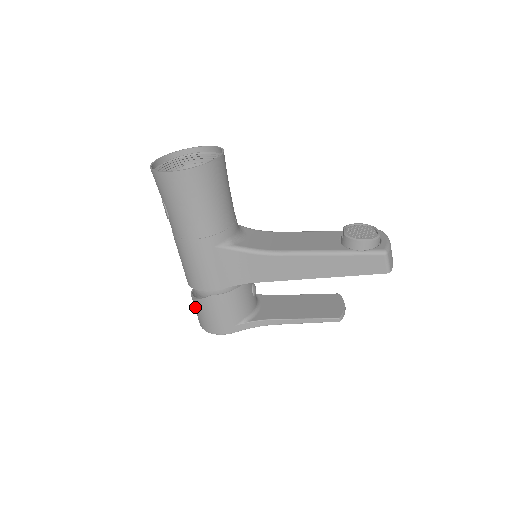
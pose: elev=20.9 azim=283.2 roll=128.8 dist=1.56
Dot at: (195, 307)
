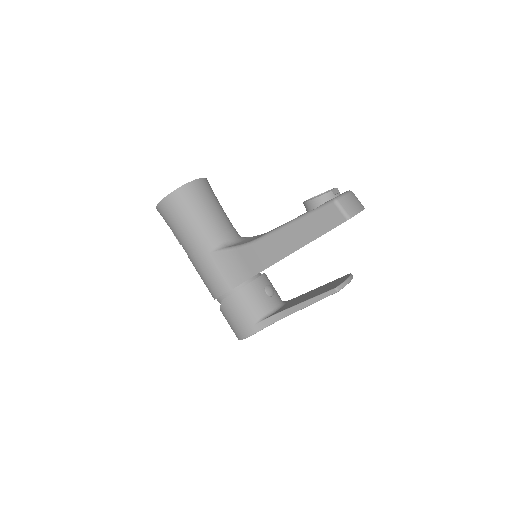
Dot at: occluded
